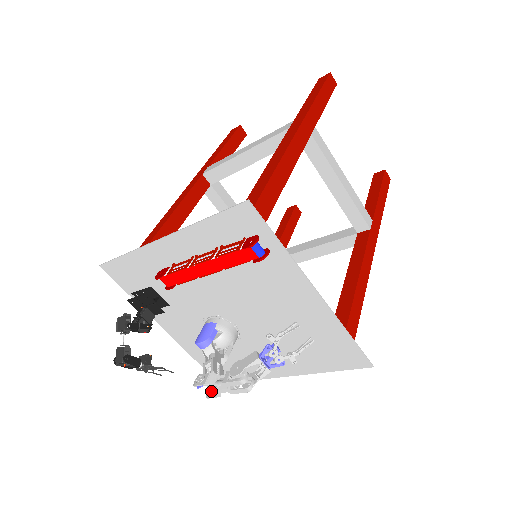
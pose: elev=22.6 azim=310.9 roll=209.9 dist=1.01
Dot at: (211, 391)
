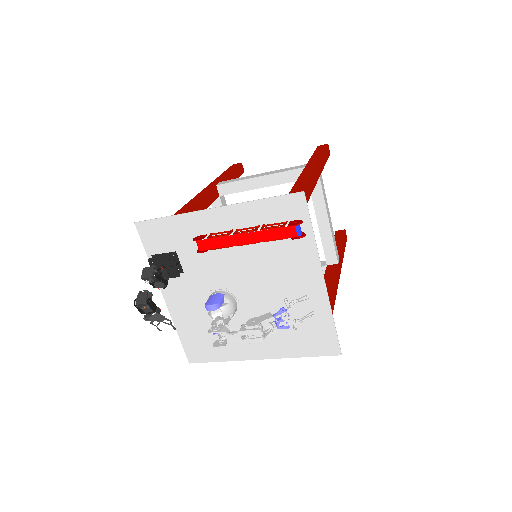
Dot at: (218, 343)
